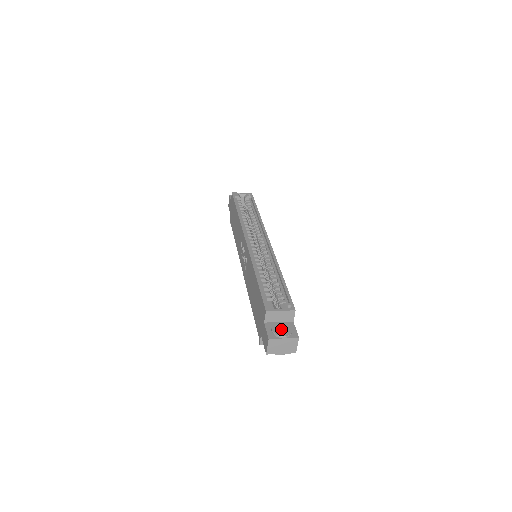
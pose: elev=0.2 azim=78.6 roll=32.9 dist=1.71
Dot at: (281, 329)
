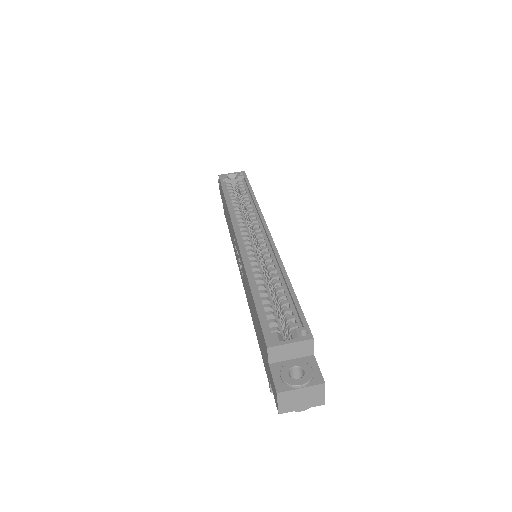
Dot at: (296, 371)
